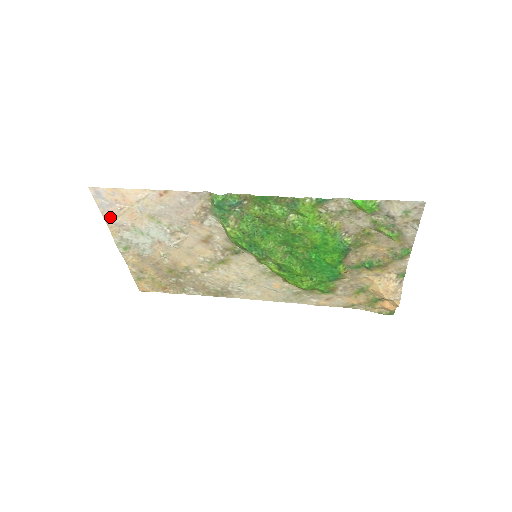
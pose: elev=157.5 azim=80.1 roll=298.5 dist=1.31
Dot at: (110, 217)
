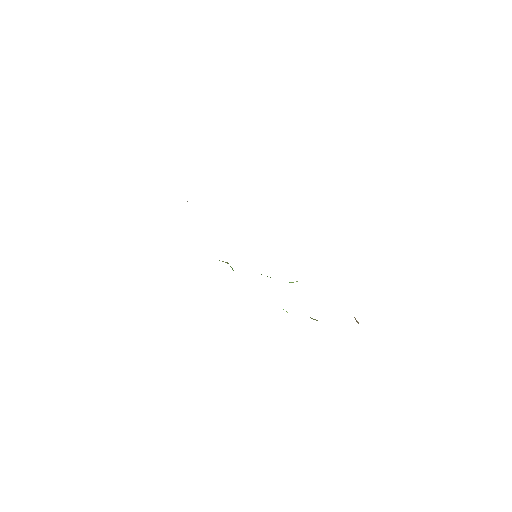
Dot at: occluded
